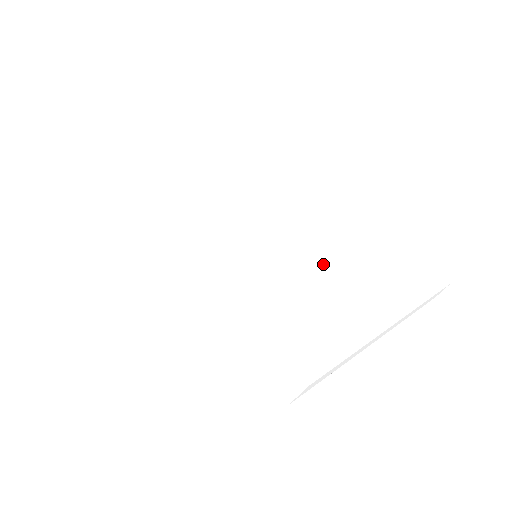
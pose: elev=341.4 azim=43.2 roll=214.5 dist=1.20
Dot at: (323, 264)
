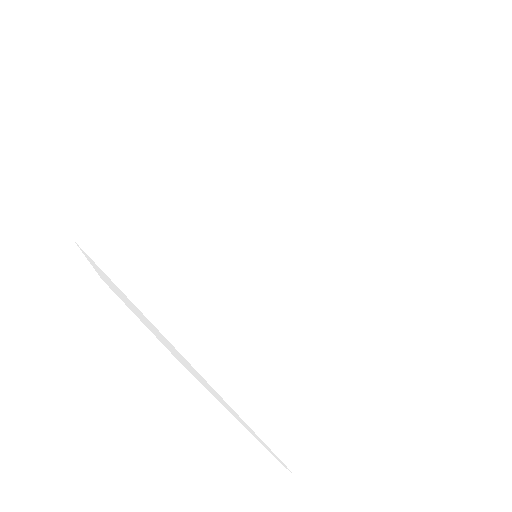
Dot at: (313, 309)
